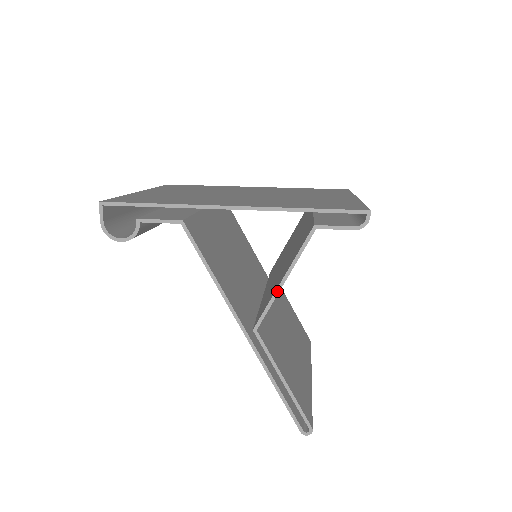
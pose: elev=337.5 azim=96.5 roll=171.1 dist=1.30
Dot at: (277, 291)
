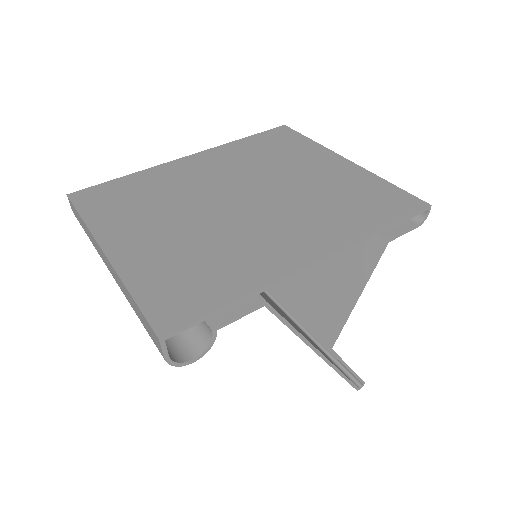
Dot at: (351, 310)
